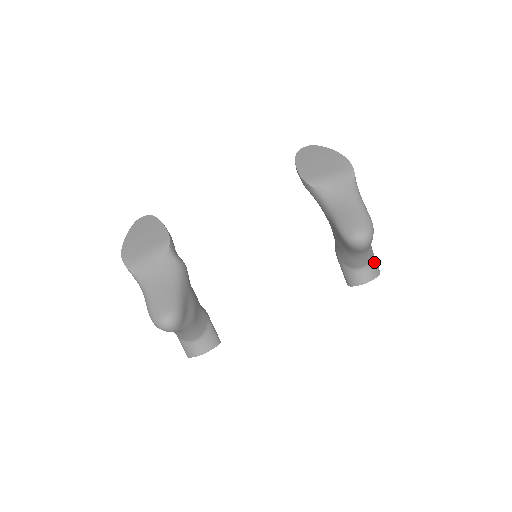
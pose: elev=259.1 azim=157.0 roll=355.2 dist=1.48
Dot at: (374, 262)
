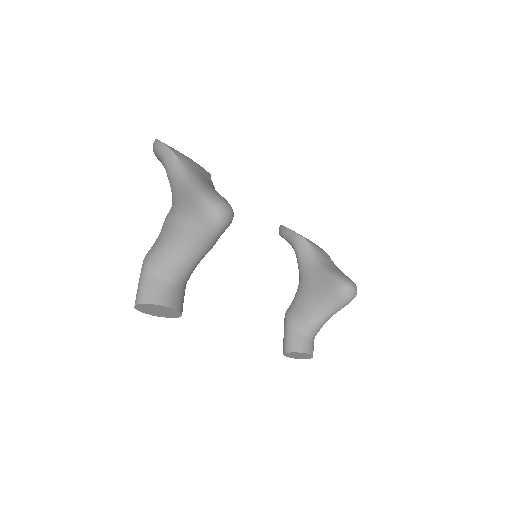
Dot at: occluded
